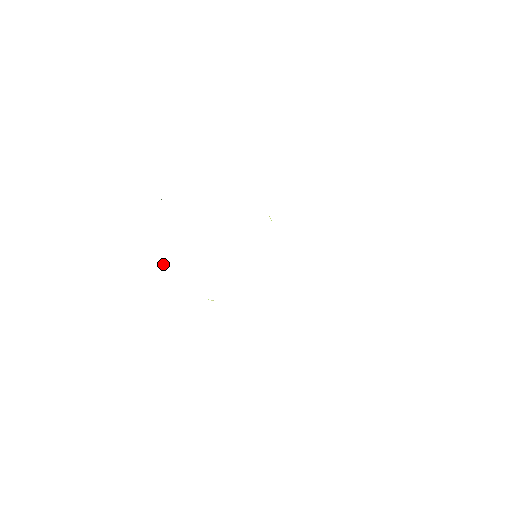
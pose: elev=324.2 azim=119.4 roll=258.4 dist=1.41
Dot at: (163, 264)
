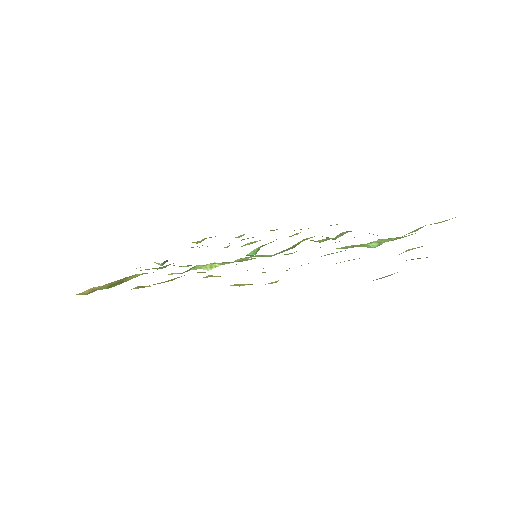
Dot at: (102, 289)
